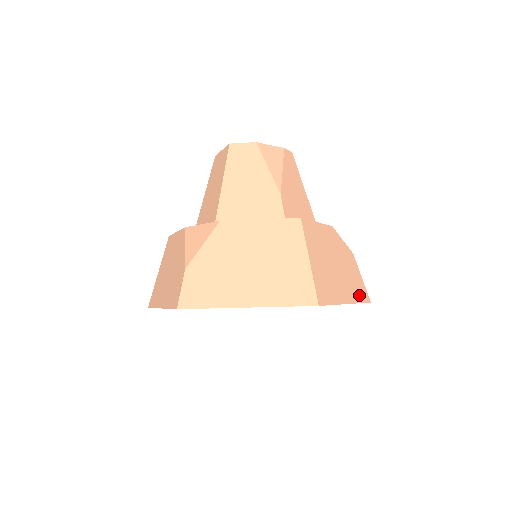
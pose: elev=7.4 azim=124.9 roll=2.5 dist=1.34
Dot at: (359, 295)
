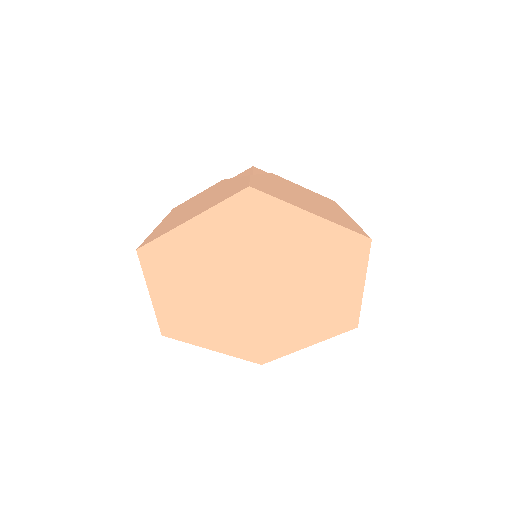
Dot at: occluded
